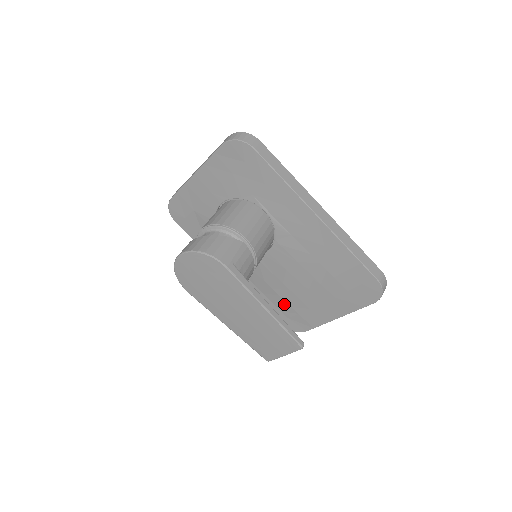
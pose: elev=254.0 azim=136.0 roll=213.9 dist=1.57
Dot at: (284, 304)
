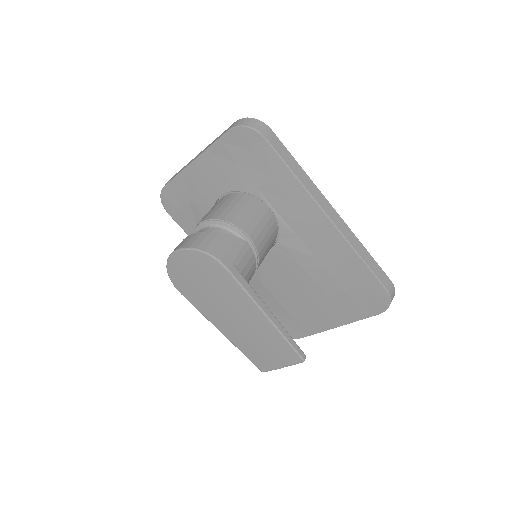
Dot at: (280, 308)
